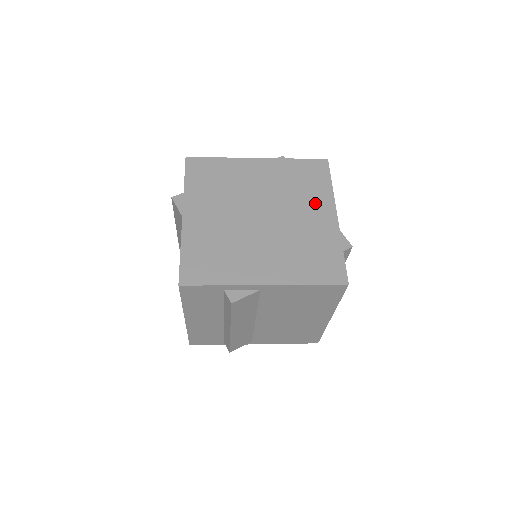
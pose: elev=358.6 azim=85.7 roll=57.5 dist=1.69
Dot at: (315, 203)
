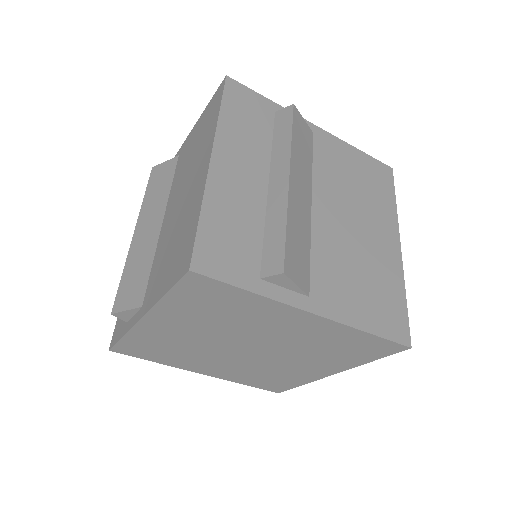
Dot at: occluded
